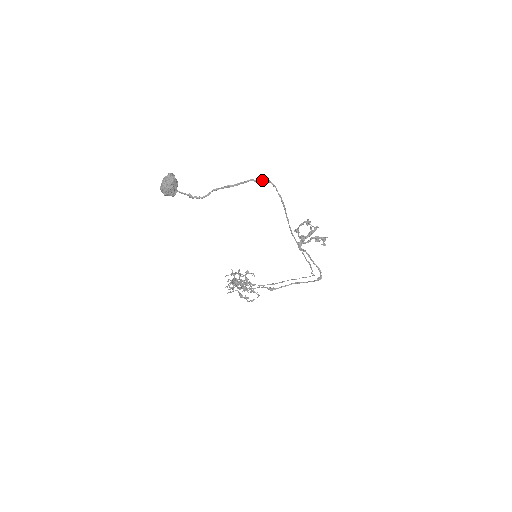
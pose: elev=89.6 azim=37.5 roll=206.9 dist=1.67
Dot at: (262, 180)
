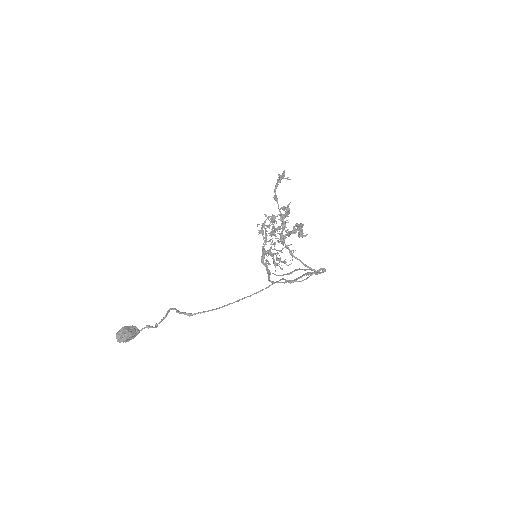
Dot at: (178, 311)
